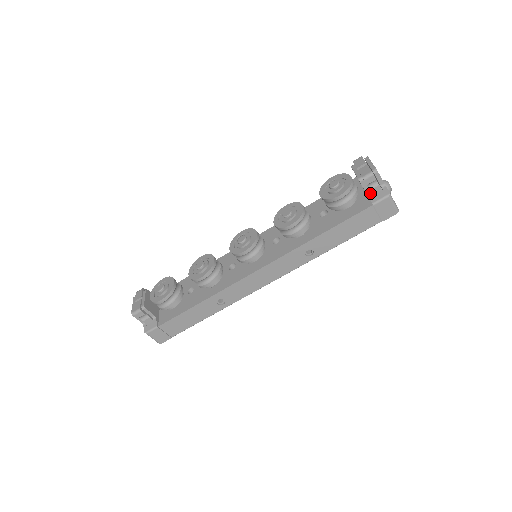
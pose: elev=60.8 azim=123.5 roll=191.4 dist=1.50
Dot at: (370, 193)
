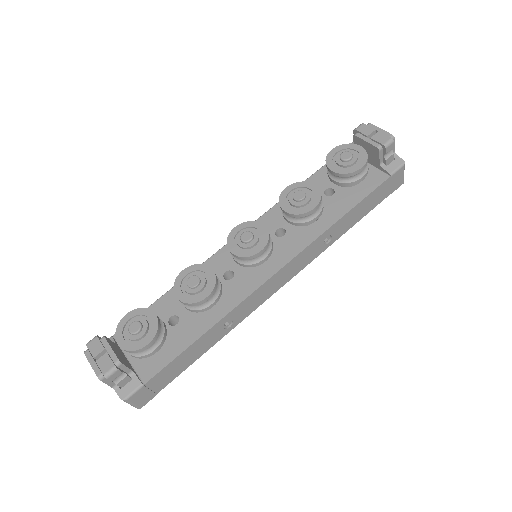
Dot at: (383, 163)
